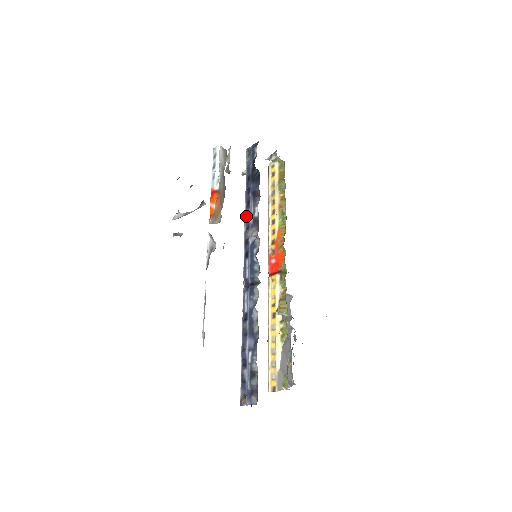
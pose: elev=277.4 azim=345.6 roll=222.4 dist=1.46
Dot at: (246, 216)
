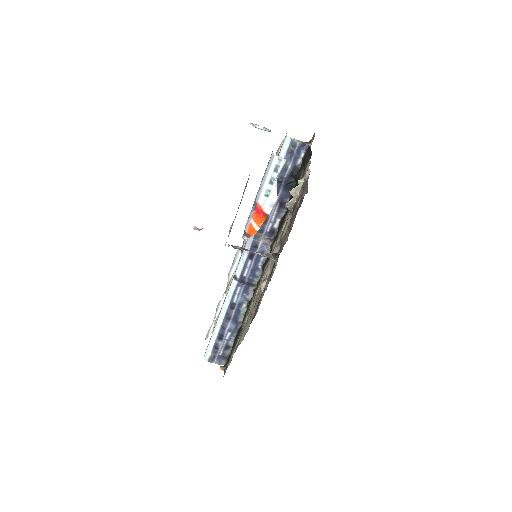
Dot at: occluded
